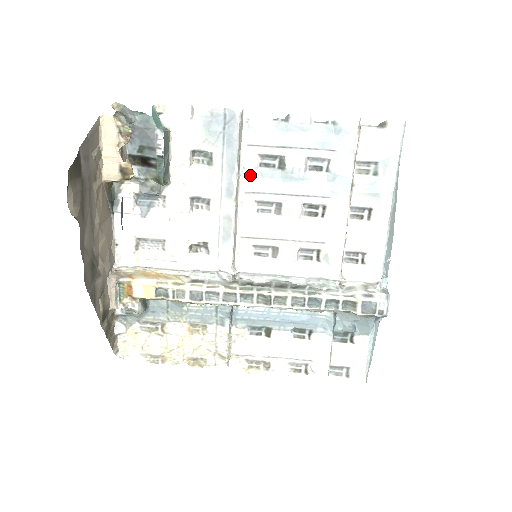
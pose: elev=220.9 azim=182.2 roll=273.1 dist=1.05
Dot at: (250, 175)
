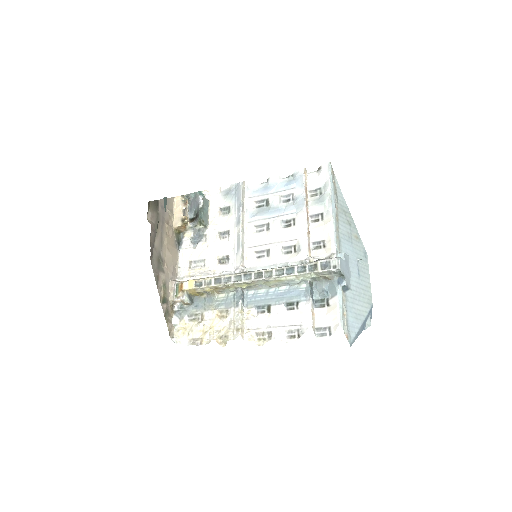
Dot at: (251, 213)
